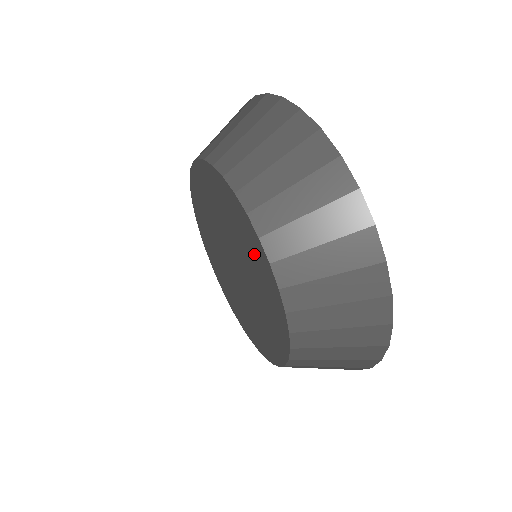
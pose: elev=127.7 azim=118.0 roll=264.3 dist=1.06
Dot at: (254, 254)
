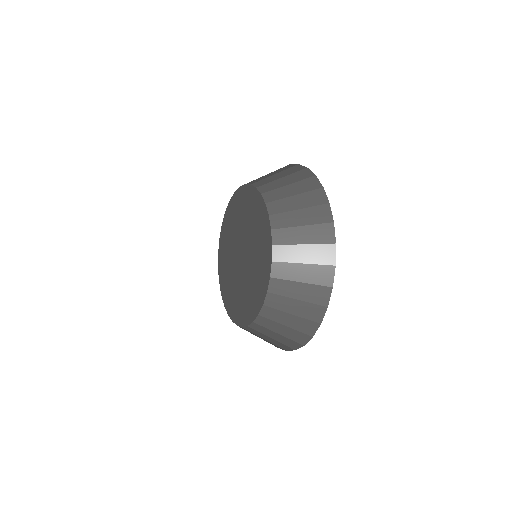
Dot at: (257, 214)
